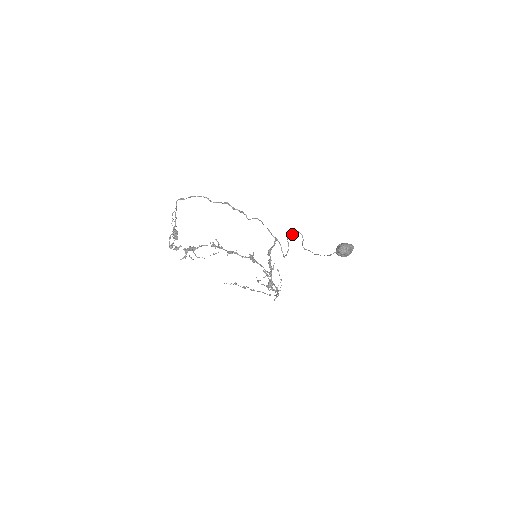
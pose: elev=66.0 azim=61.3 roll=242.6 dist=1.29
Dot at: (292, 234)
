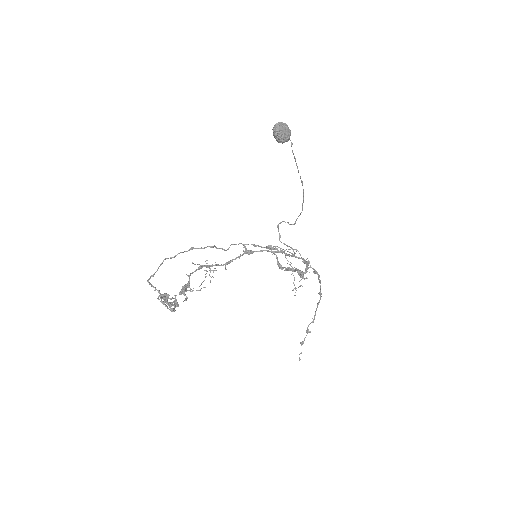
Dot at: (279, 234)
